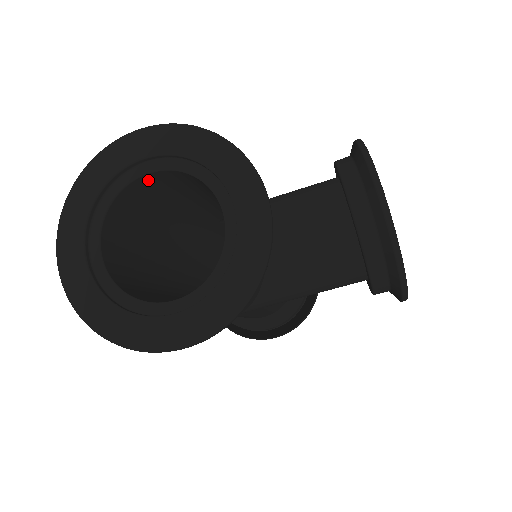
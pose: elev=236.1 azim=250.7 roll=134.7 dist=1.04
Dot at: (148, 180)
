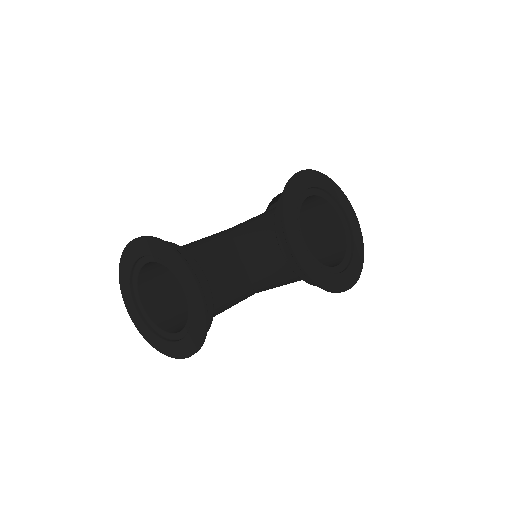
Dot at: (151, 262)
